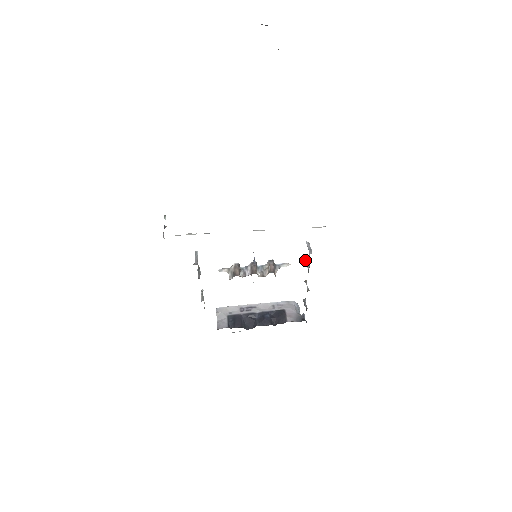
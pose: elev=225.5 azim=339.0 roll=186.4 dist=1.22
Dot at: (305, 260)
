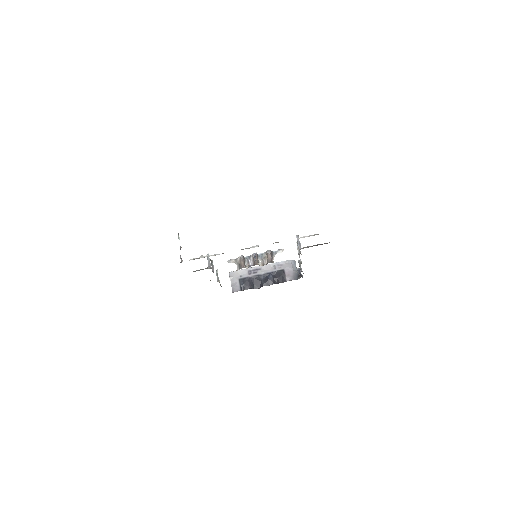
Dot at: occluded
